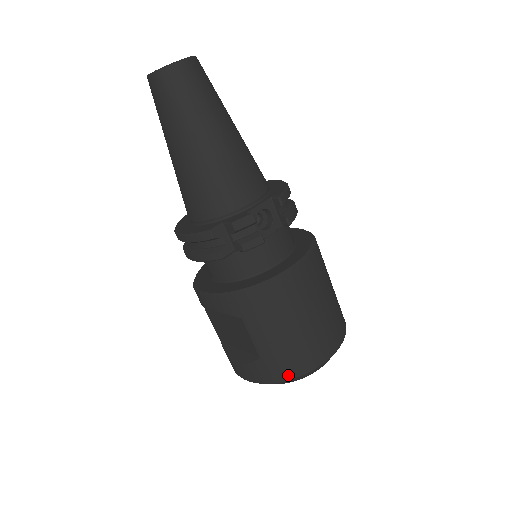
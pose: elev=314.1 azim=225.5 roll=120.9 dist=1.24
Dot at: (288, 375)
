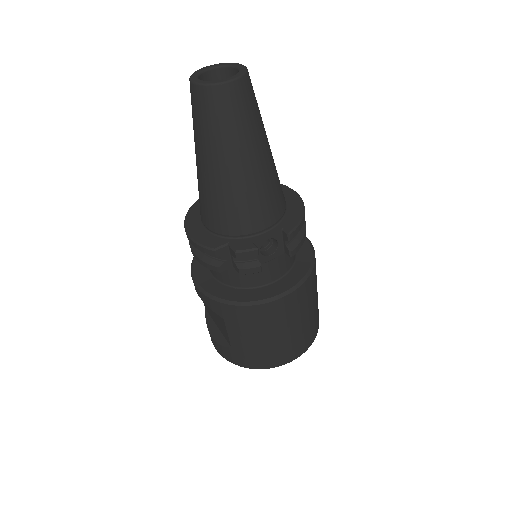
Dot at: (251, 366)
